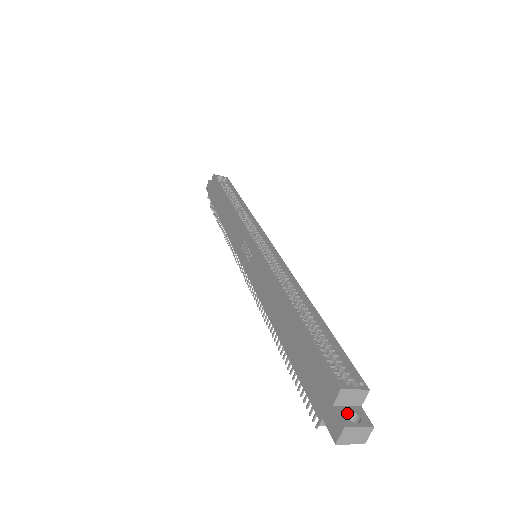
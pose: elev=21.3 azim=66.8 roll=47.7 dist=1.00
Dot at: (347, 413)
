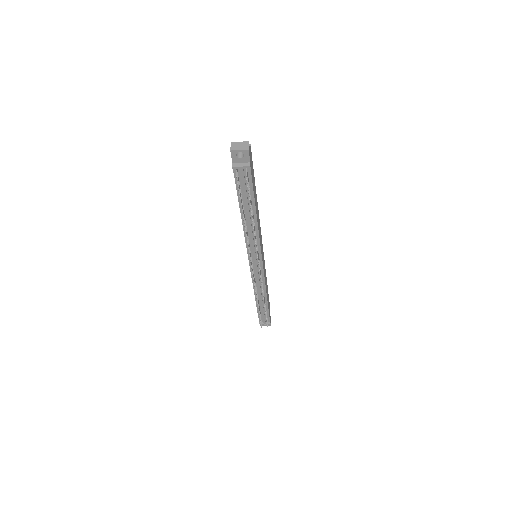
Dot at: occluded
